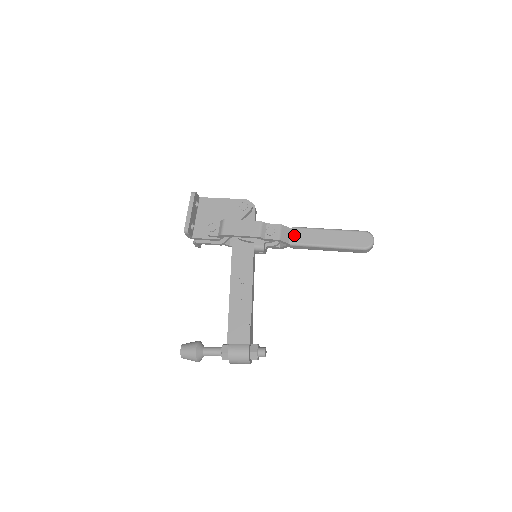
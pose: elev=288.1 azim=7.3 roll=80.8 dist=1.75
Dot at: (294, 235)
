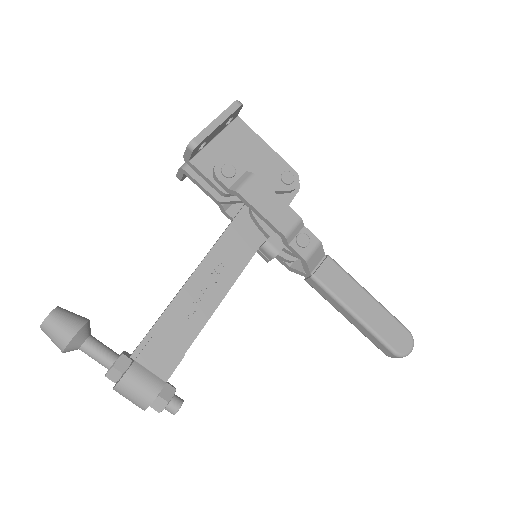
Dot at: (325, 268)
